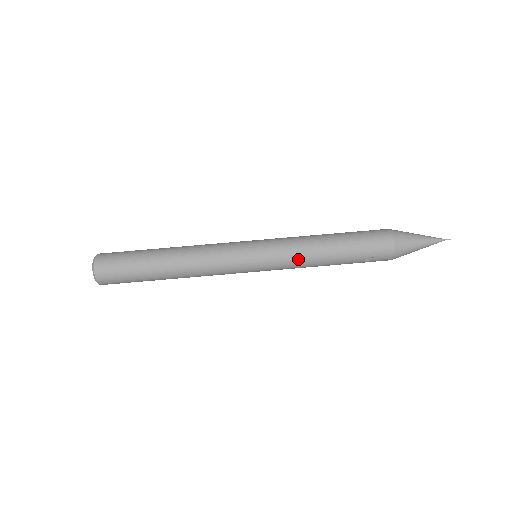
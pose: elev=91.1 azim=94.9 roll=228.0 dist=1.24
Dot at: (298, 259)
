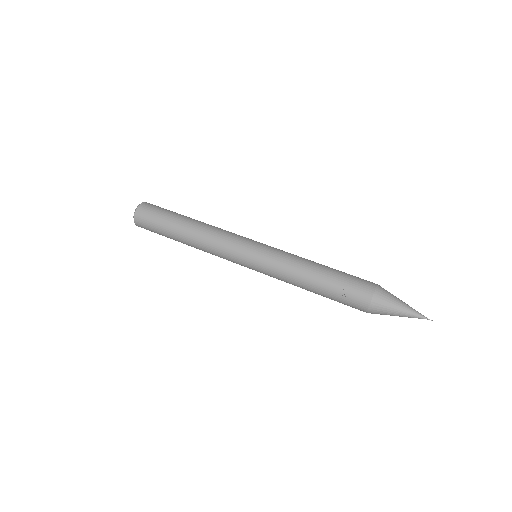
Dot at: (287, 264)
